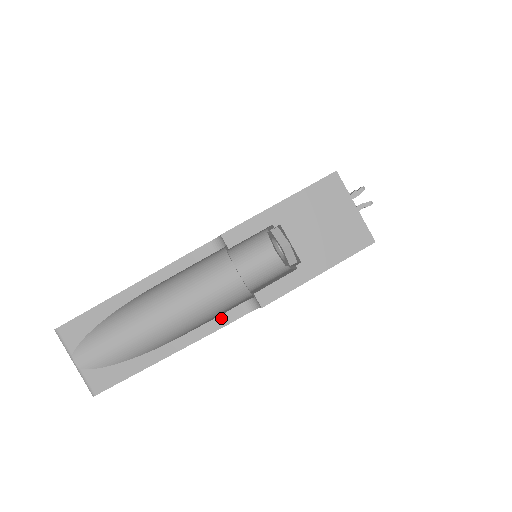
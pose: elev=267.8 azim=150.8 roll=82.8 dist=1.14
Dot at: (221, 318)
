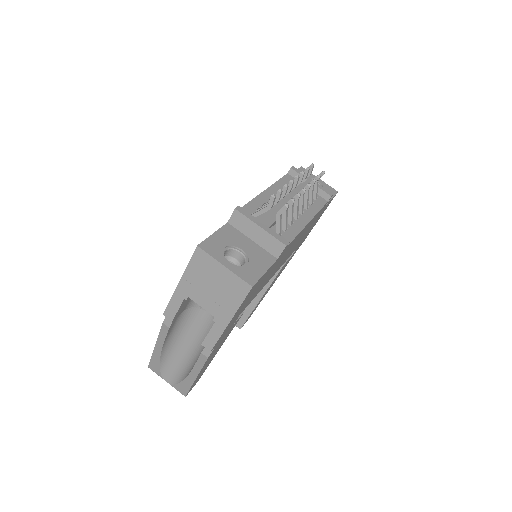
Dot at: (202, 356)
